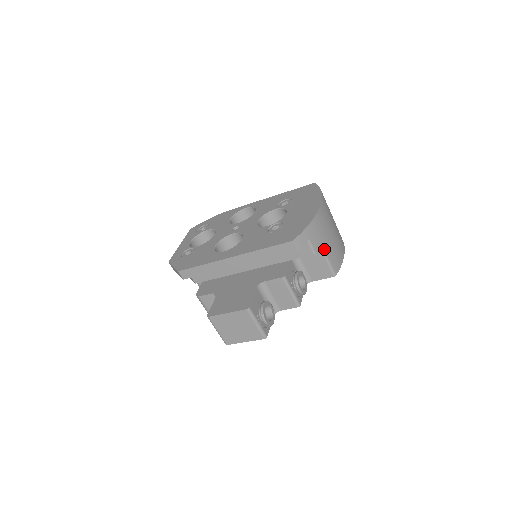
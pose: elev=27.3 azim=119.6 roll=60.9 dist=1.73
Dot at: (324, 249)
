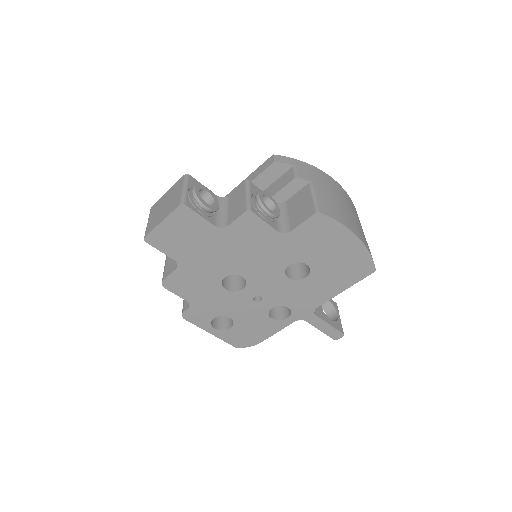
Dot at: (313, 187)
